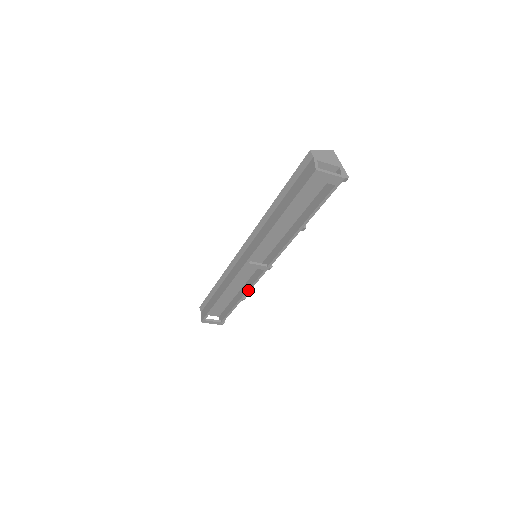
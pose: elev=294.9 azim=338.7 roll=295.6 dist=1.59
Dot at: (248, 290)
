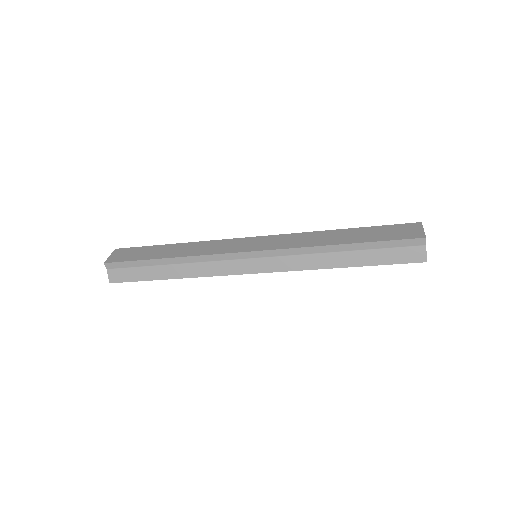
Dot at: occluded
